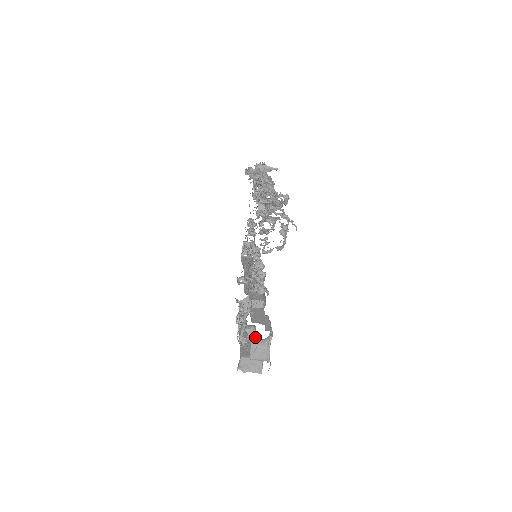
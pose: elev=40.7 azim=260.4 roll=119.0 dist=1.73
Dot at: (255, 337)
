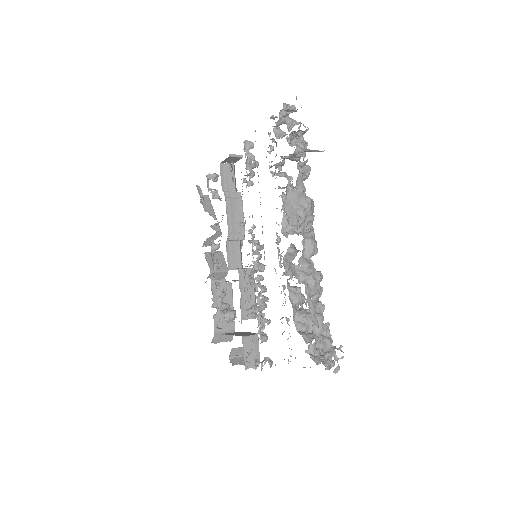
Dot at: occluded
